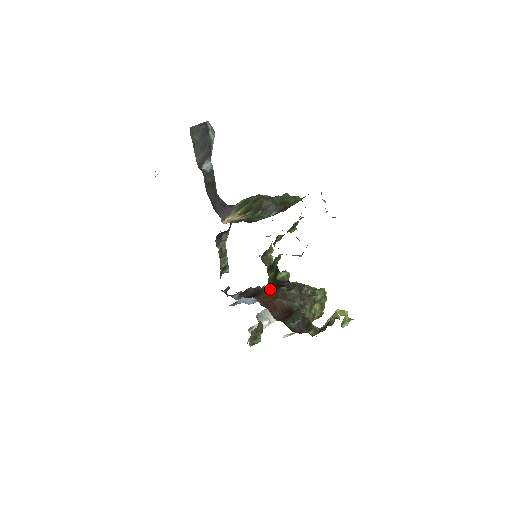
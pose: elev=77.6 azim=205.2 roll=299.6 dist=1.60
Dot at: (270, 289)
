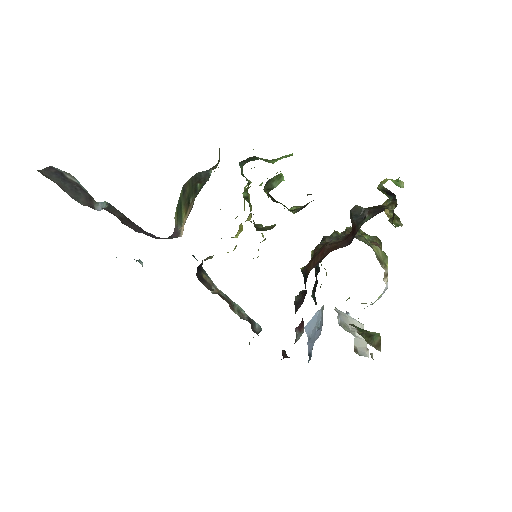
Dot at: occluded
